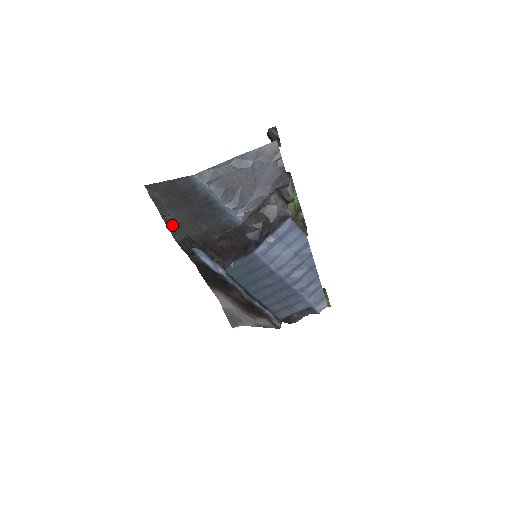
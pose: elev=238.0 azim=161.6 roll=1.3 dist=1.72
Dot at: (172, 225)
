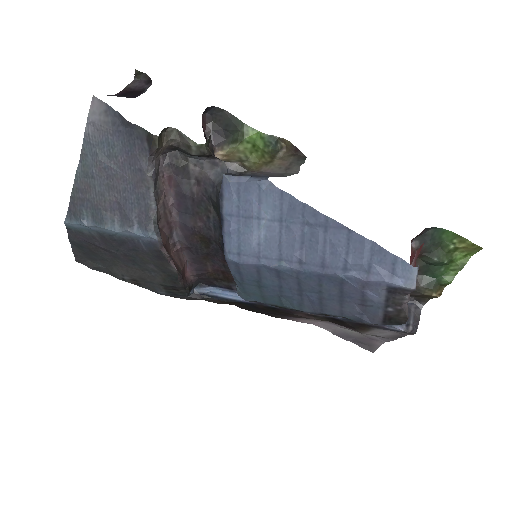
Dot at: (141, 283)
